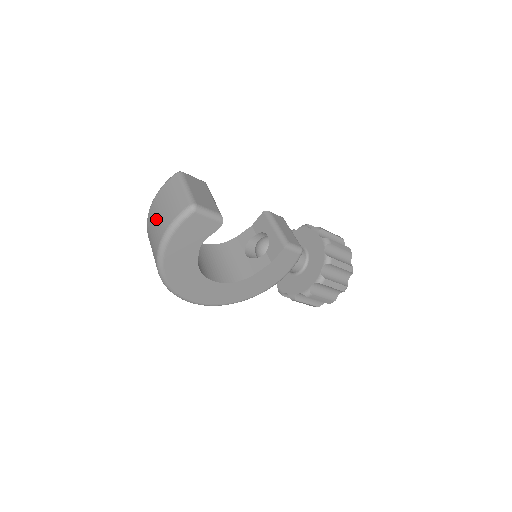
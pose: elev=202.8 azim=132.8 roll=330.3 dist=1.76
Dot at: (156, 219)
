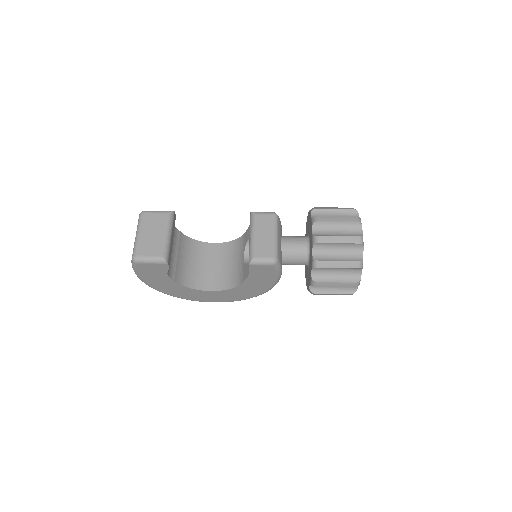
Dot at: occluded
